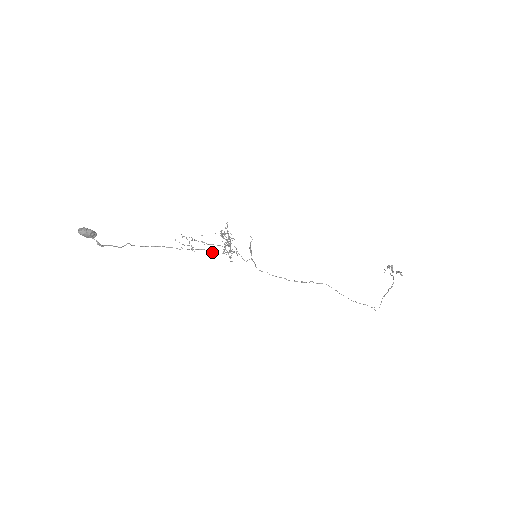
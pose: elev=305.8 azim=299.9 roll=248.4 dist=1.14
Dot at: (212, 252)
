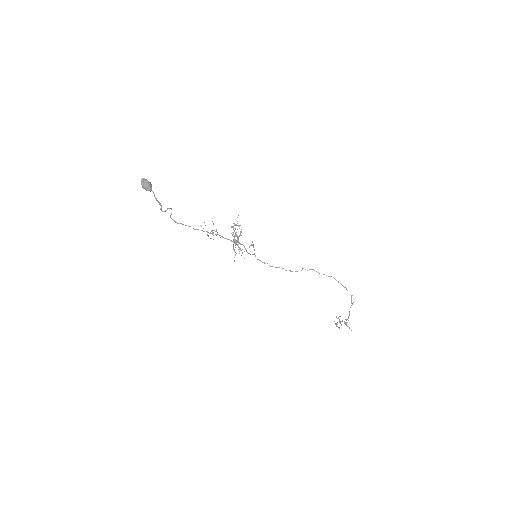
Dot at: (228, 239)
